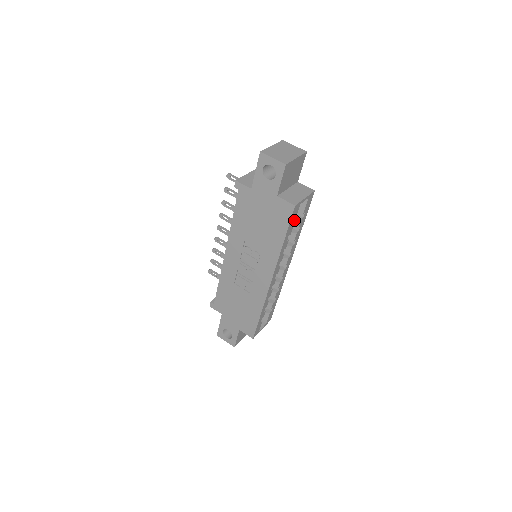
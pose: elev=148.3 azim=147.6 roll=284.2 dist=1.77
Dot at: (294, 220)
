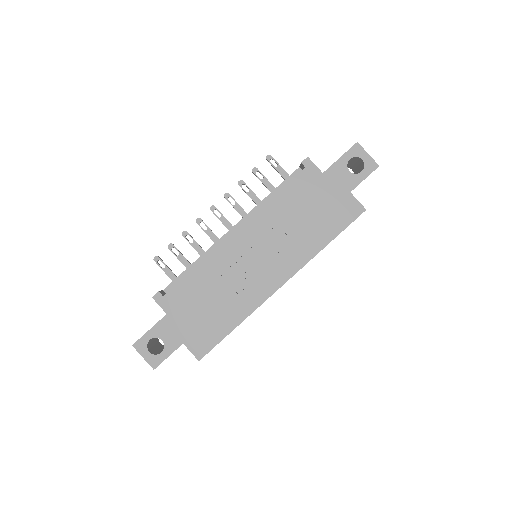
Dot at: occluded
